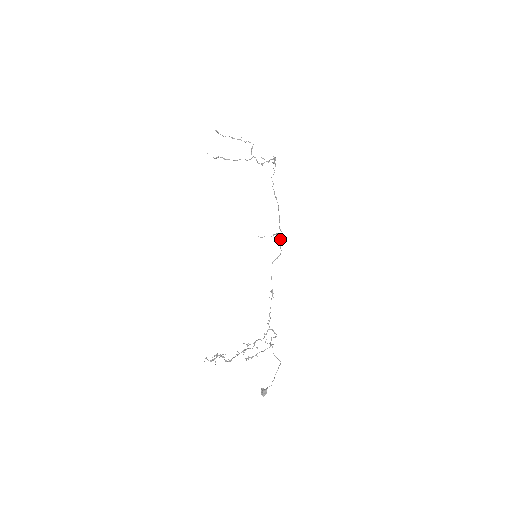
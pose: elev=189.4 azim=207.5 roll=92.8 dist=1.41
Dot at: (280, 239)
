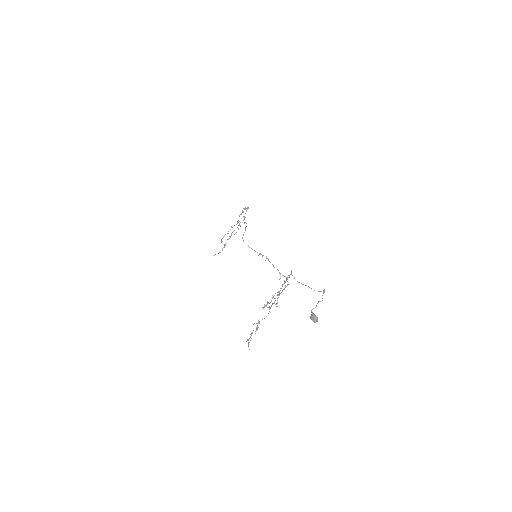
Dot at: (246, 226)
